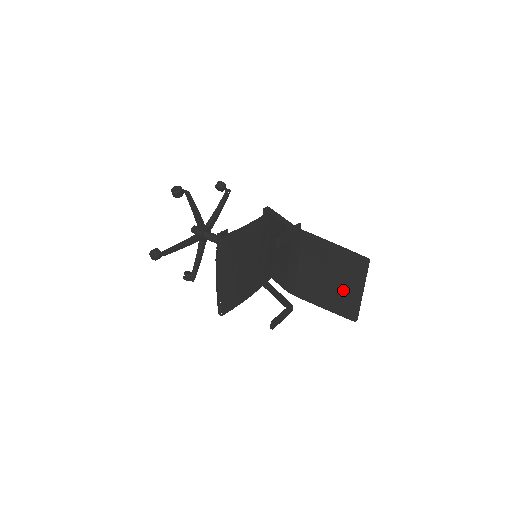
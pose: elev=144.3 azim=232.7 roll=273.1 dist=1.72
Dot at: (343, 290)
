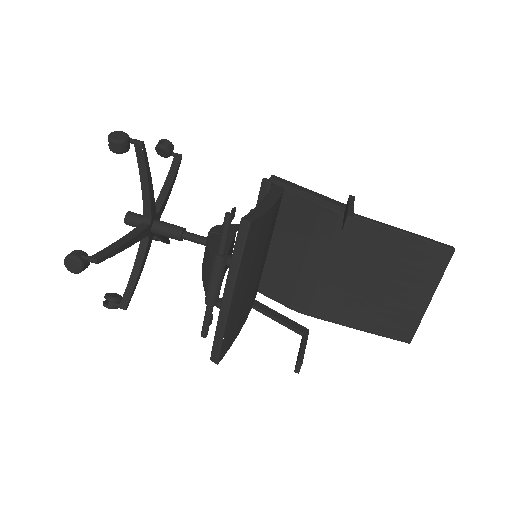
Dot at: (399, 298)
